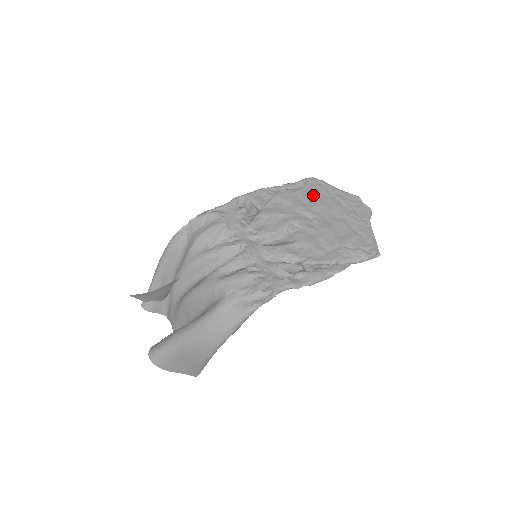
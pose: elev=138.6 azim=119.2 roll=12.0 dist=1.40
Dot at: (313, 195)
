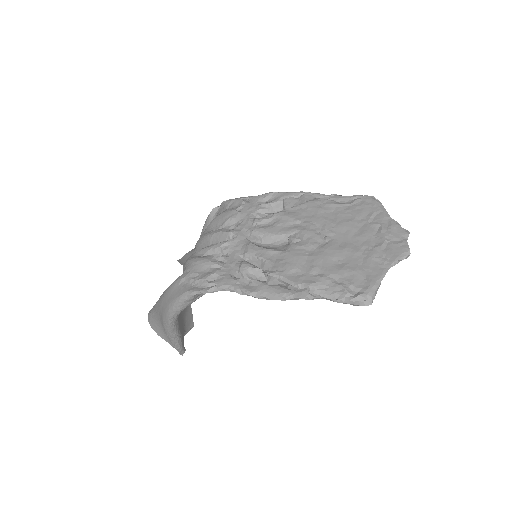
Dot at: (351, 213)
